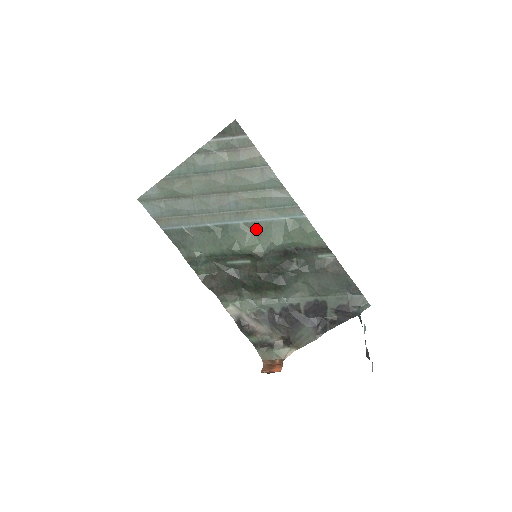
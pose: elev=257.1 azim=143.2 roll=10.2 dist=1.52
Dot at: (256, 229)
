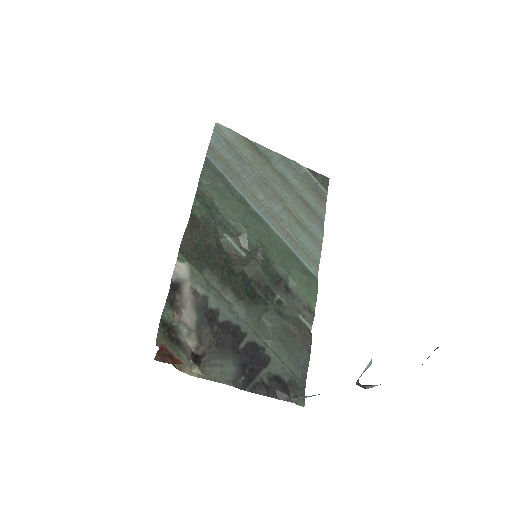
Dot at: (276, 241)
